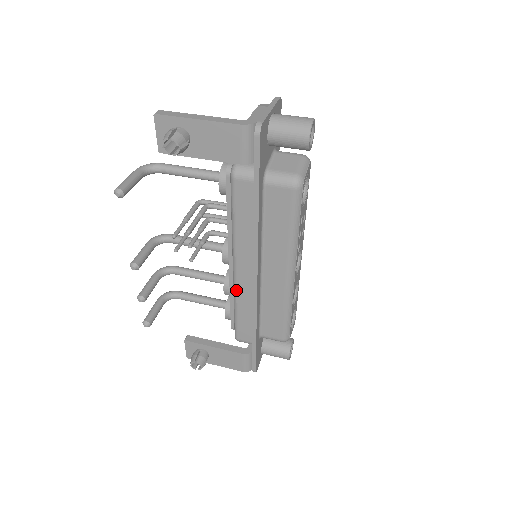
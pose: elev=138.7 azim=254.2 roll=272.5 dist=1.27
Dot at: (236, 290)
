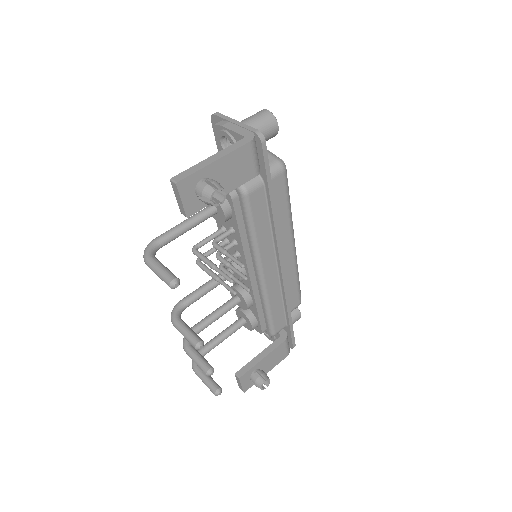
Dot at: (267, 292)
